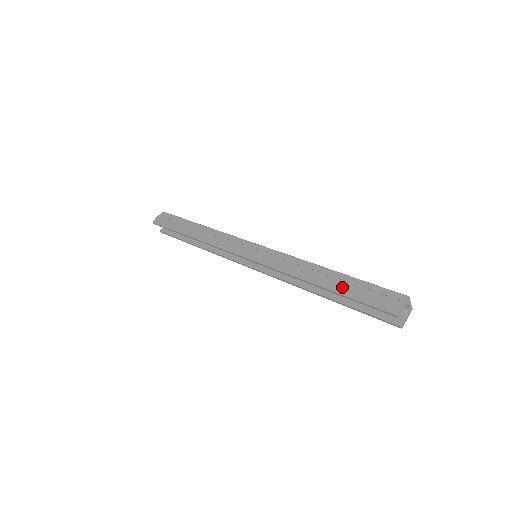
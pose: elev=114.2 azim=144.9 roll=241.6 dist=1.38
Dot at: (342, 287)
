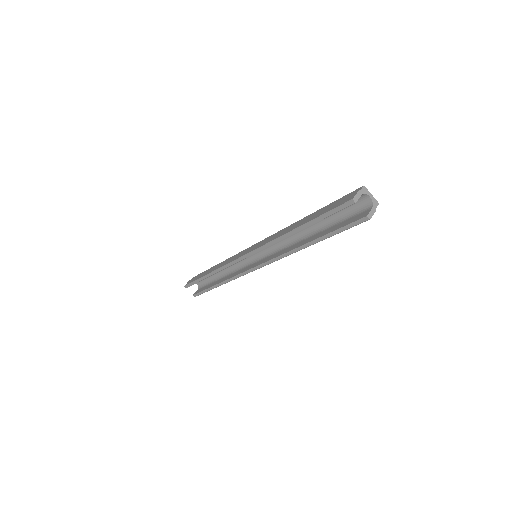
Dot at: (312, 217)
